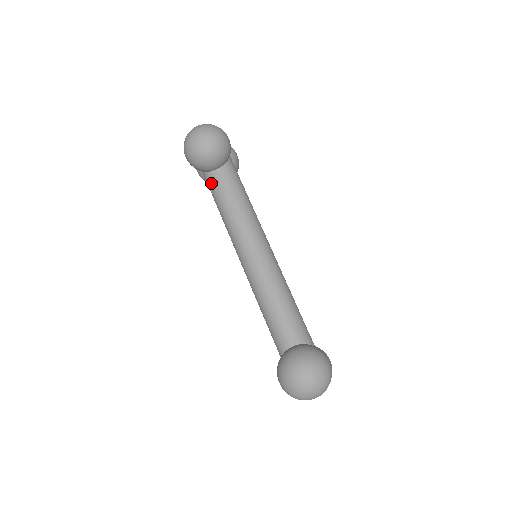
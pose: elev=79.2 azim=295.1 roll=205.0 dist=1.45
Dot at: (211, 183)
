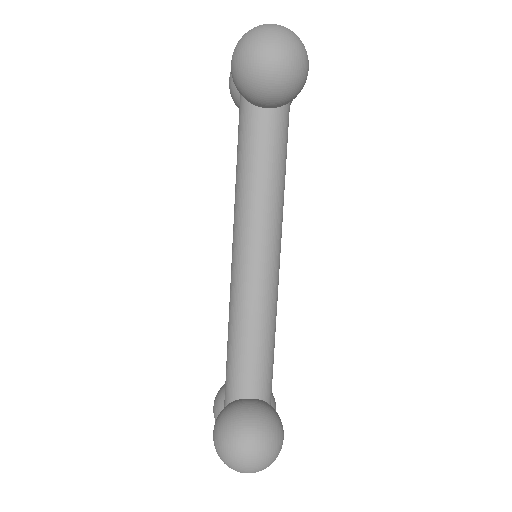
Dot at: (248, 123)
